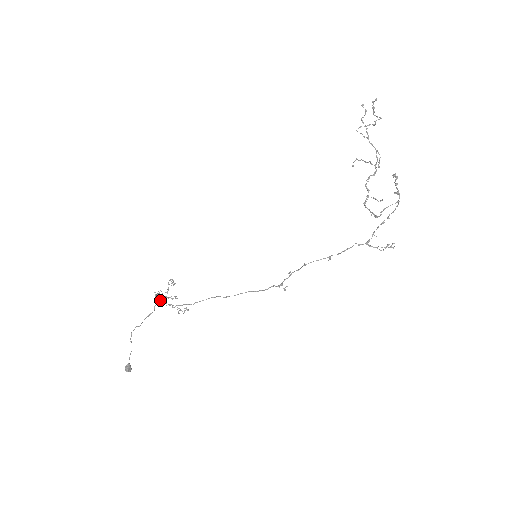
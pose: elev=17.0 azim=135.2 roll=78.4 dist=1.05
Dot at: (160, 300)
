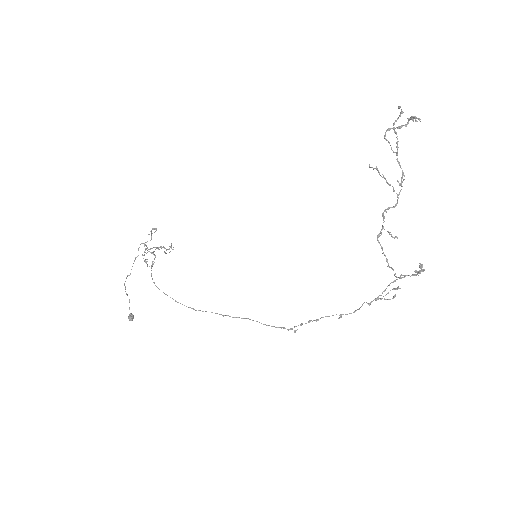
Dot at: (151, 267)
